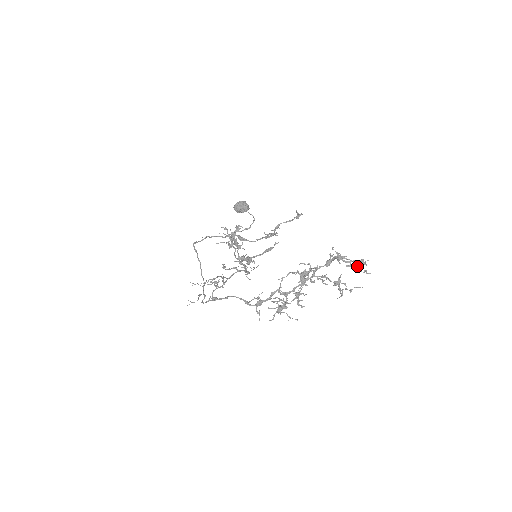
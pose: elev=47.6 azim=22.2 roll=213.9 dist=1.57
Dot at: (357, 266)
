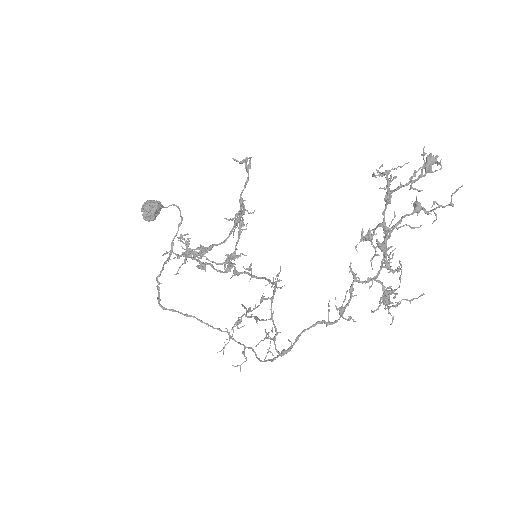
Dot at: (430, 170)
